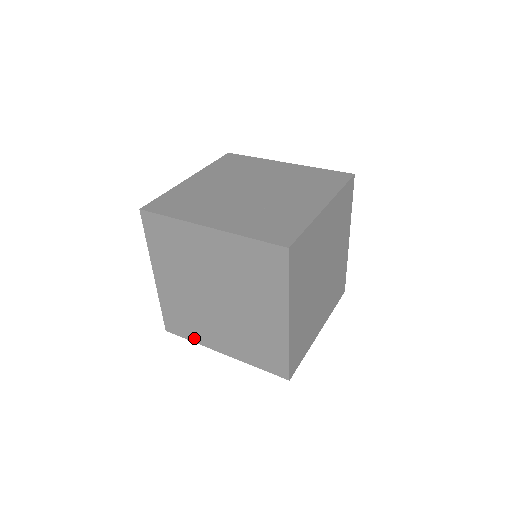
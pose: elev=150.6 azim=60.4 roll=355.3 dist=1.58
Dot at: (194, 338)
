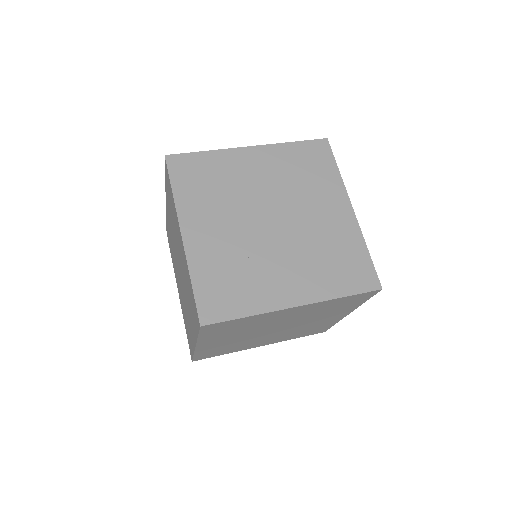
Dot at: occluded
